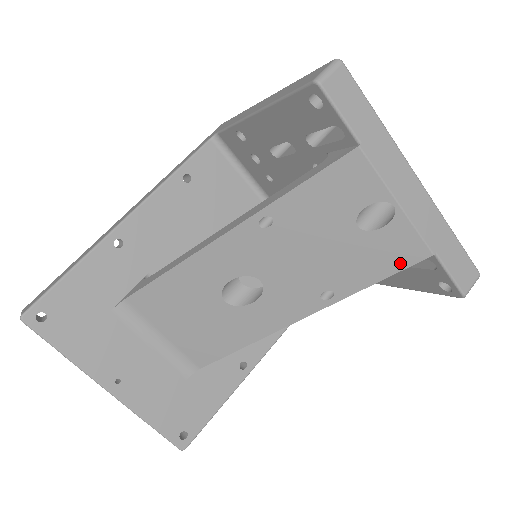
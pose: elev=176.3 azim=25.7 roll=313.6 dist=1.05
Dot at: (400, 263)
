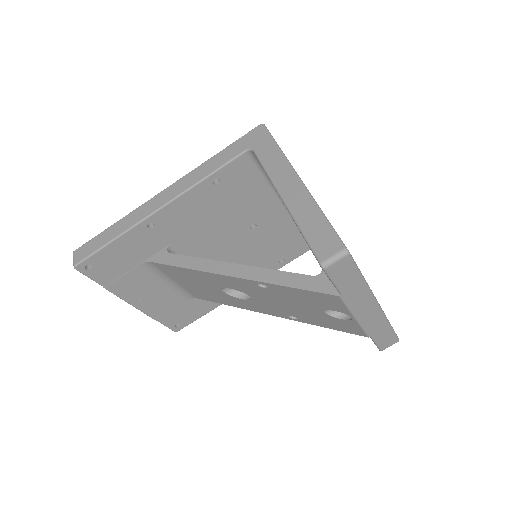
Dot at: (346, 330)
